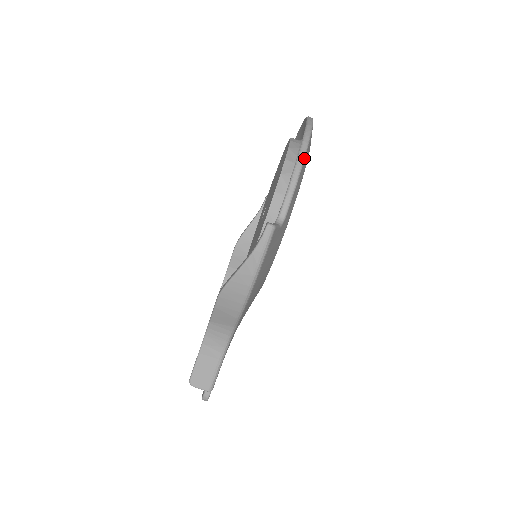
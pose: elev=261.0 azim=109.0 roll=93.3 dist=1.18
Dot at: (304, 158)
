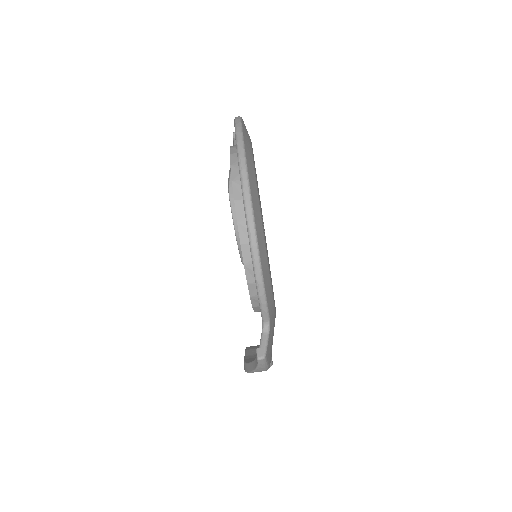
Dot at: (260, 267)
